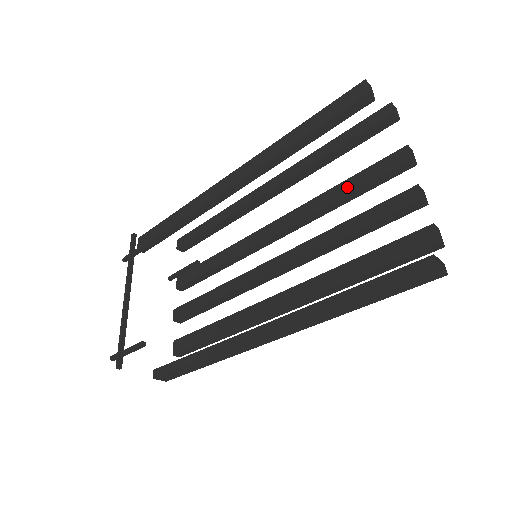
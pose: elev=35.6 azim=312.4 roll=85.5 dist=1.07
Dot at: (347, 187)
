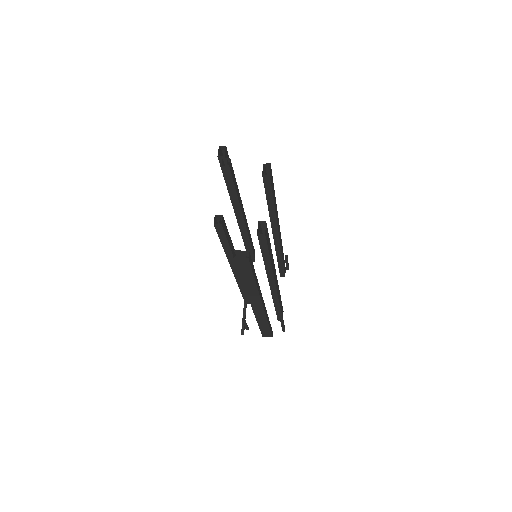
Dot at: occluded
